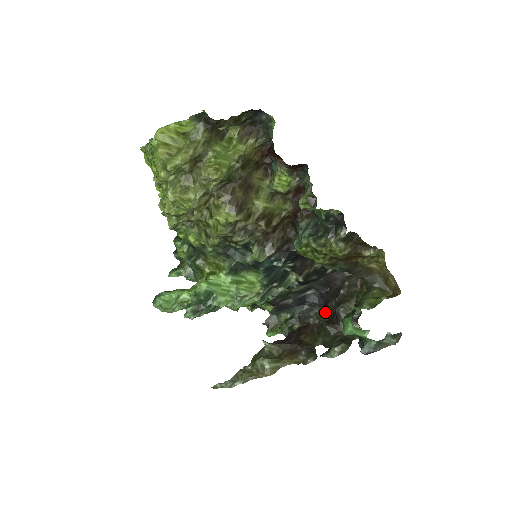
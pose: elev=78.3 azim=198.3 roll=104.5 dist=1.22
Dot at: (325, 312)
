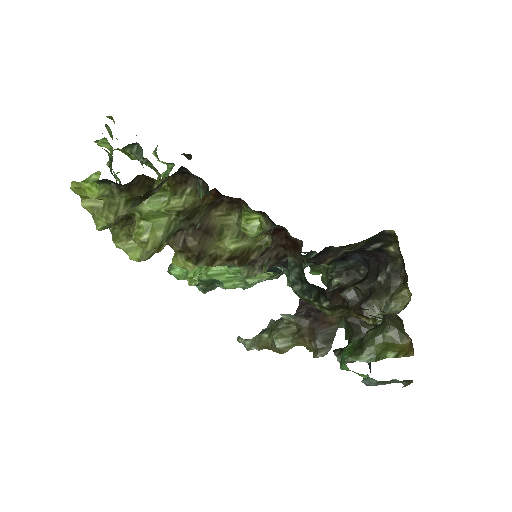
Dot at: occluded
